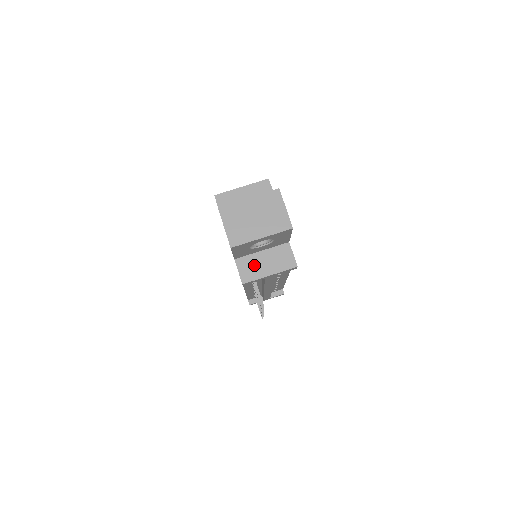
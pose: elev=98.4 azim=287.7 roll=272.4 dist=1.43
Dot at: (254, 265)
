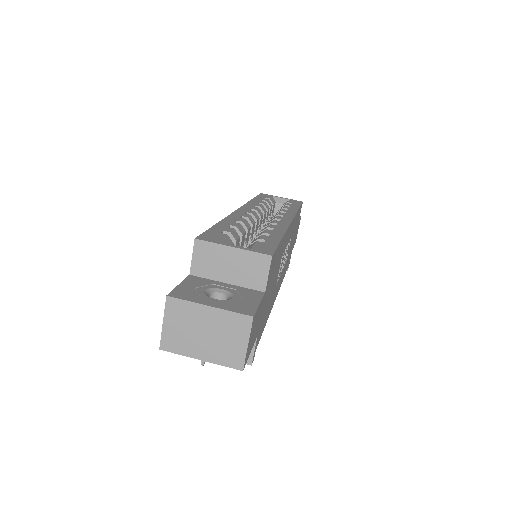
Dot at: occluded
